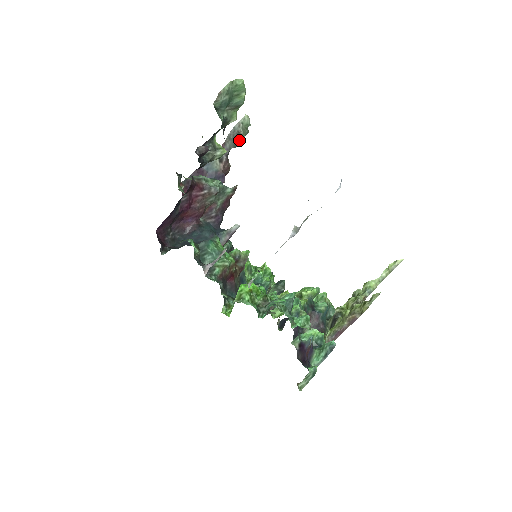
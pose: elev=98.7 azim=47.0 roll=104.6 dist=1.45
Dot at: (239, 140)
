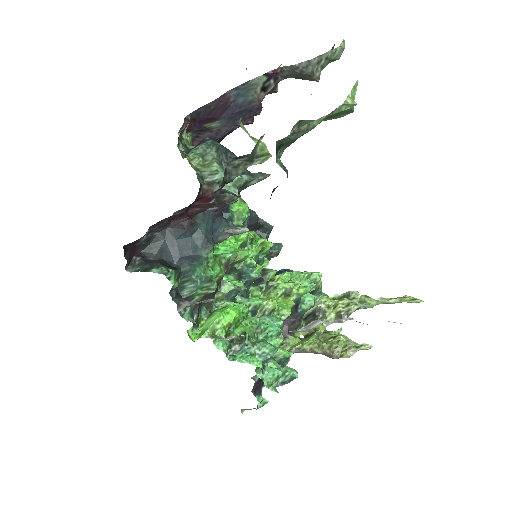
Dot at: (308, 78)
